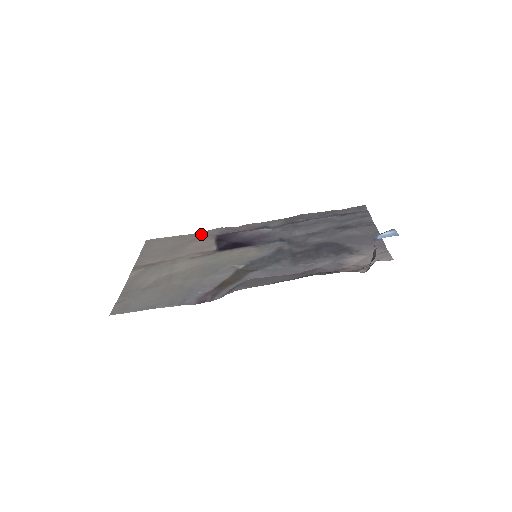
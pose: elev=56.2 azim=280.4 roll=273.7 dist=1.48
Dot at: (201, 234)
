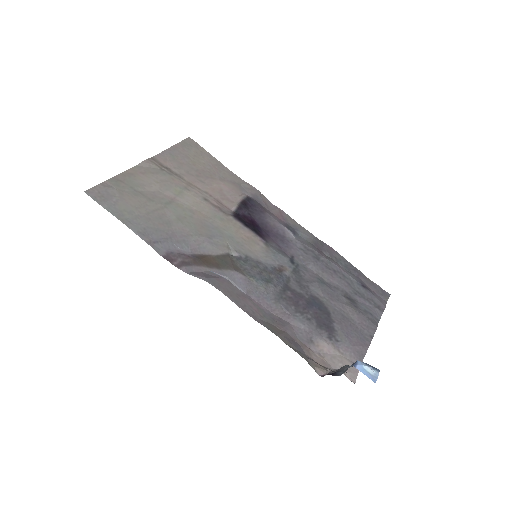
Dot at: (237, 180)
